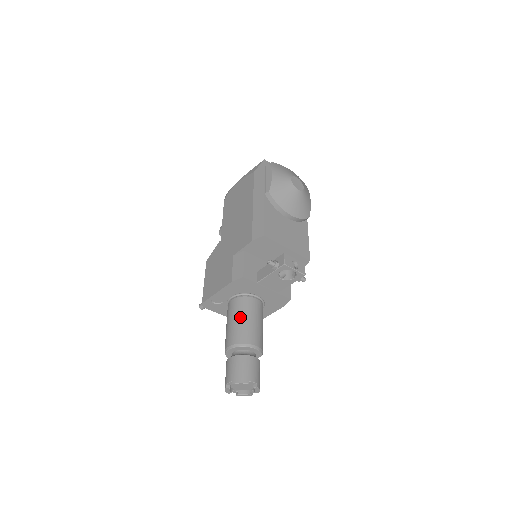
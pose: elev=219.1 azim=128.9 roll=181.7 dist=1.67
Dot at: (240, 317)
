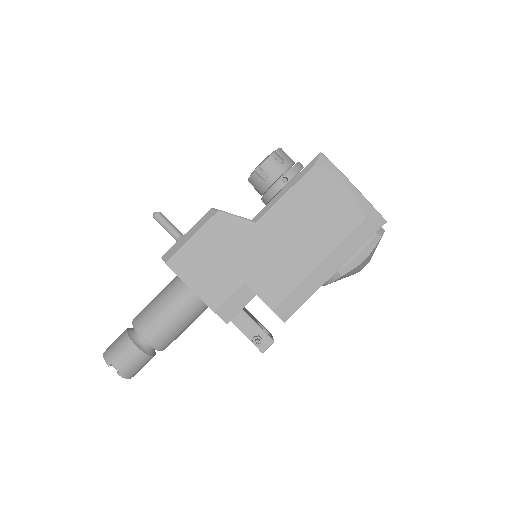
Dot at: (182, 323)
